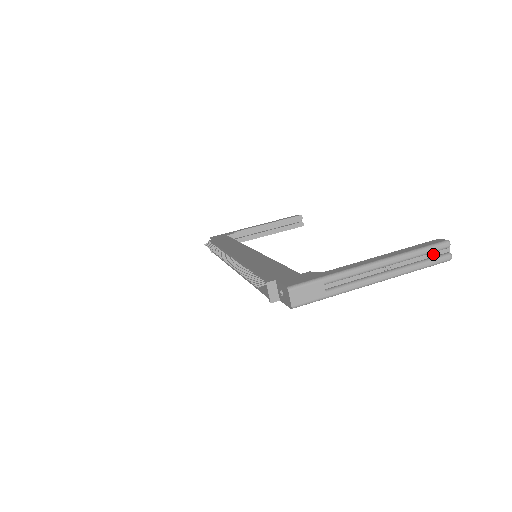
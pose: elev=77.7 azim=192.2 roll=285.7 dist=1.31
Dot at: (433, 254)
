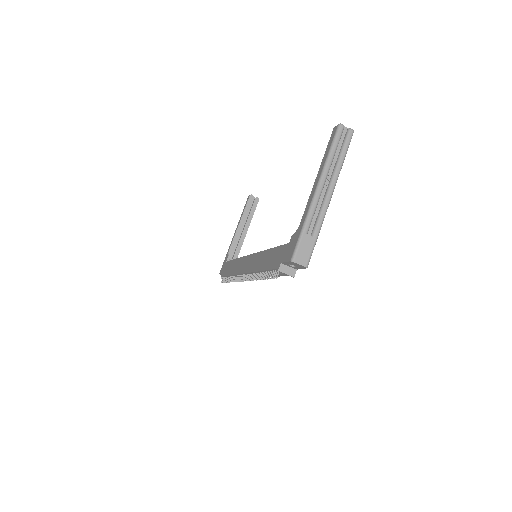
Dot at: (341, 141)
